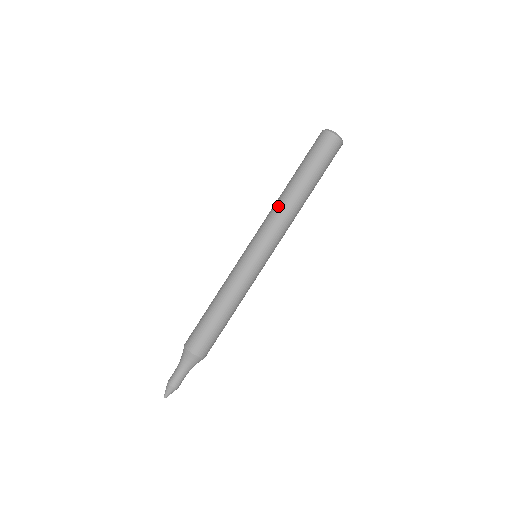
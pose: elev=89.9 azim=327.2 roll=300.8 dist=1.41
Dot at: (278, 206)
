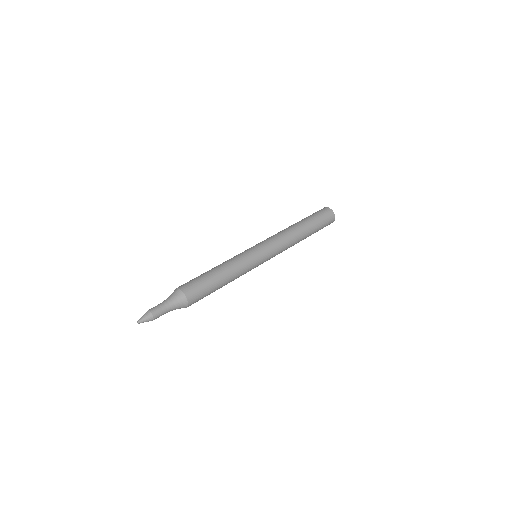
Dot at: occluded
